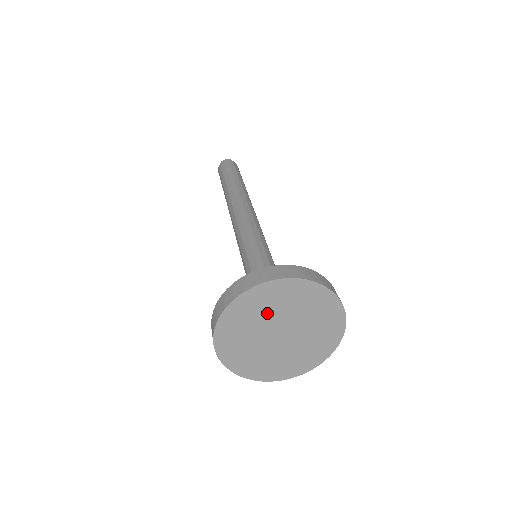
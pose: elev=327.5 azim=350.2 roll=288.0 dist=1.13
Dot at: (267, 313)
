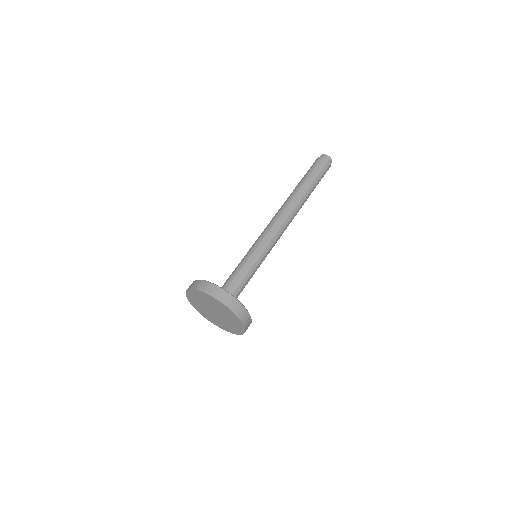
Dot at: (216, 307)
